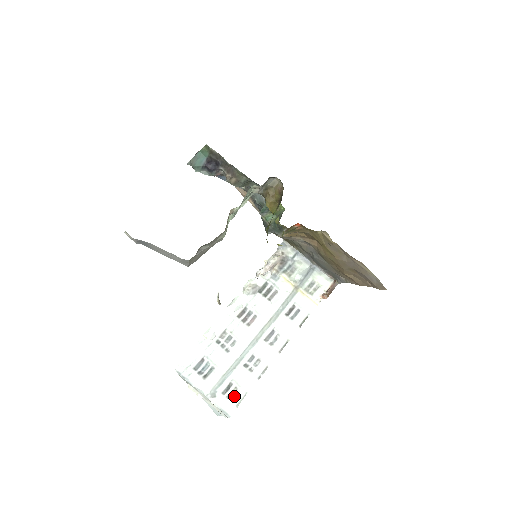
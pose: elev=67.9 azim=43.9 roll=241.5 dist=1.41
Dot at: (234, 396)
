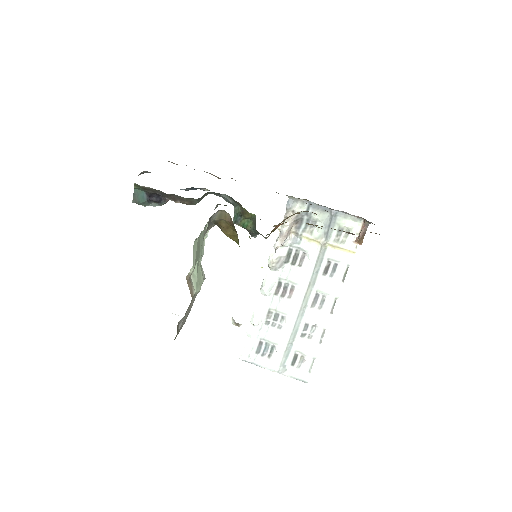
Dot at: (304, 364)
